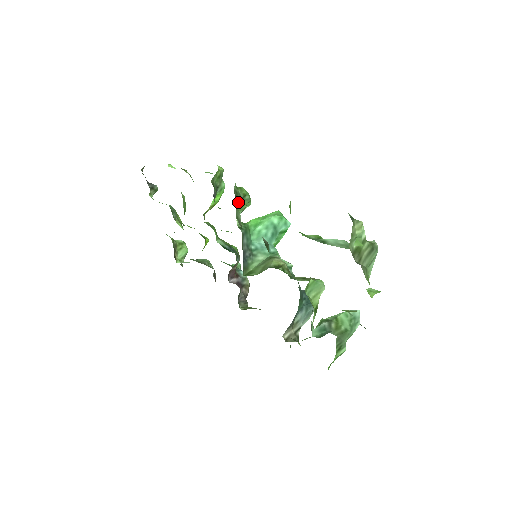
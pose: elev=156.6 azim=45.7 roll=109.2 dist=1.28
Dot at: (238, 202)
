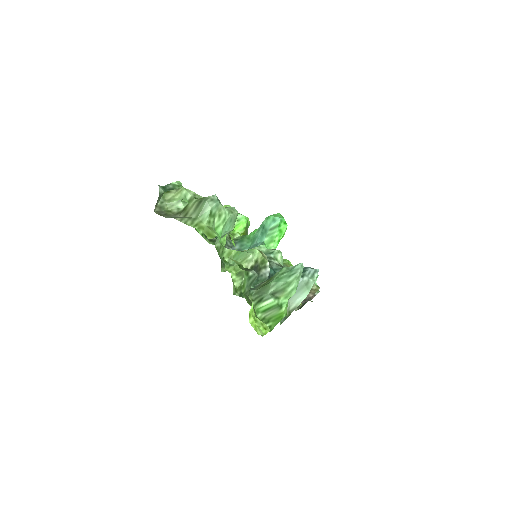
Dot at: occluded
